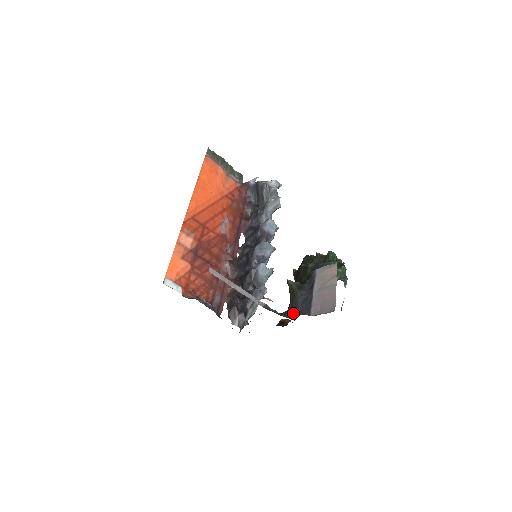
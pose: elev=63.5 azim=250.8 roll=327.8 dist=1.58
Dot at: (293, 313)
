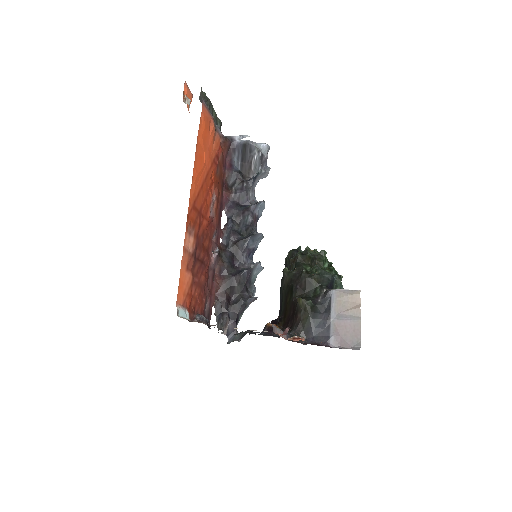
Dot at: (304, 336)
